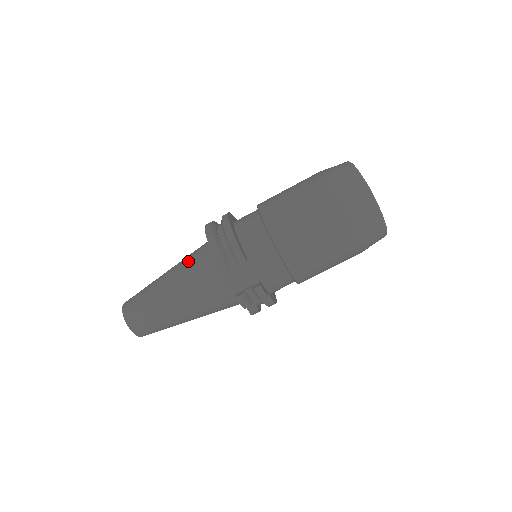
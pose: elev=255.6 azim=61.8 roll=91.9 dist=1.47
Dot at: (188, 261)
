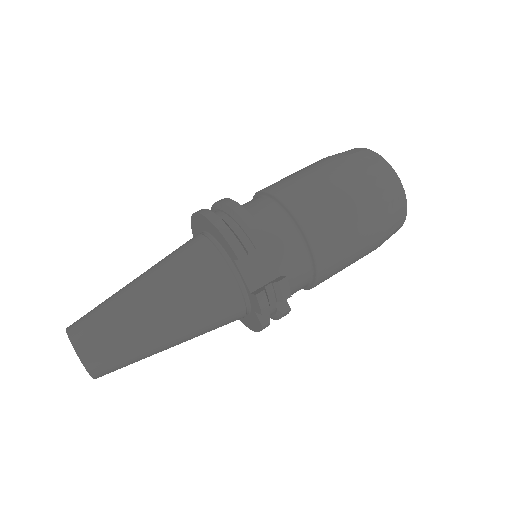
Dot at: (175, 257)
